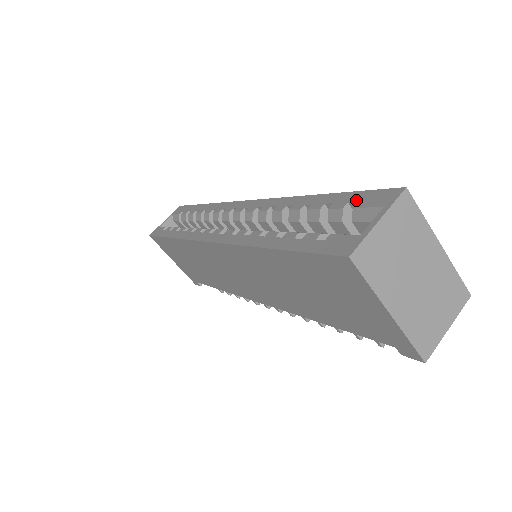
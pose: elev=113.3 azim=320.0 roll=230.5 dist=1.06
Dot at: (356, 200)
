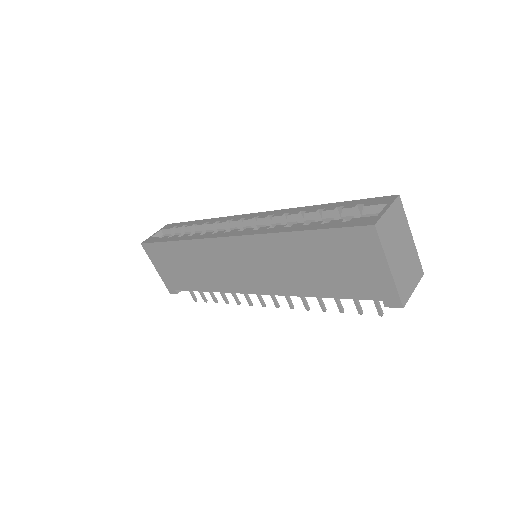
Dot at: (363, 203)
